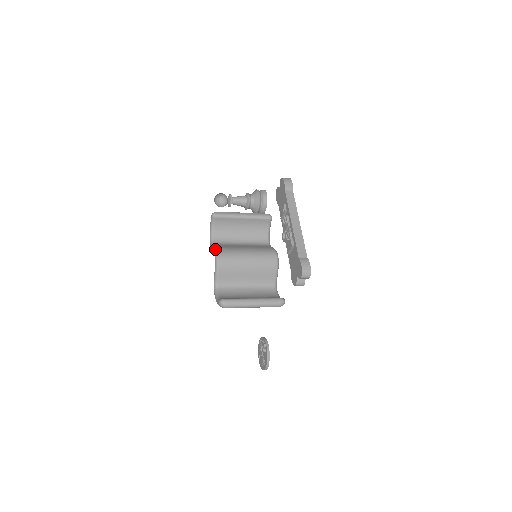
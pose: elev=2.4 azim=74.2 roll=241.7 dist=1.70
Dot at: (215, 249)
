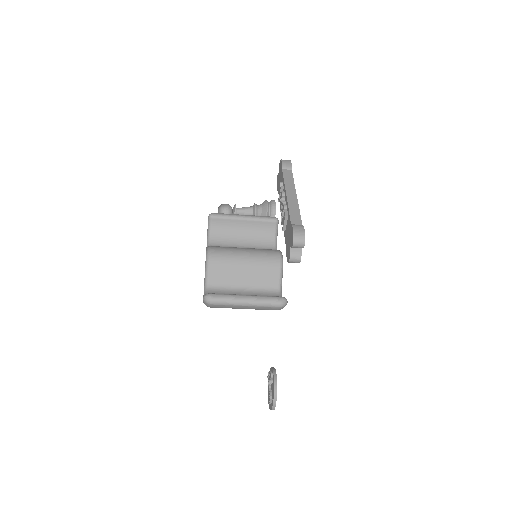
Dot at: occluded
